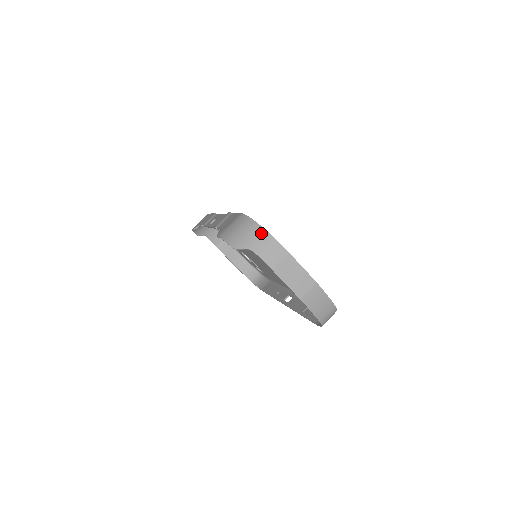
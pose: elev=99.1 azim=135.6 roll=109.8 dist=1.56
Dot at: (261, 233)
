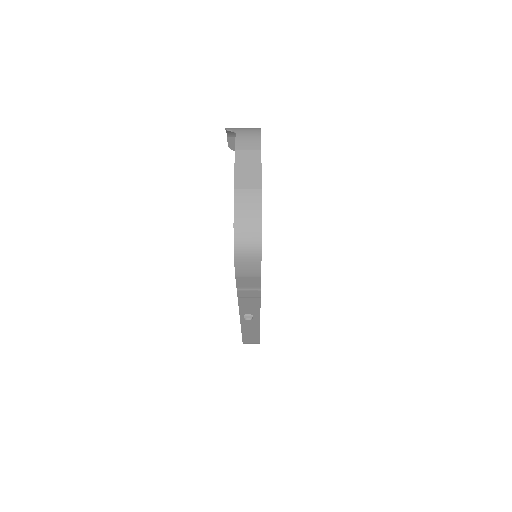
Dot at: (256, 130)
